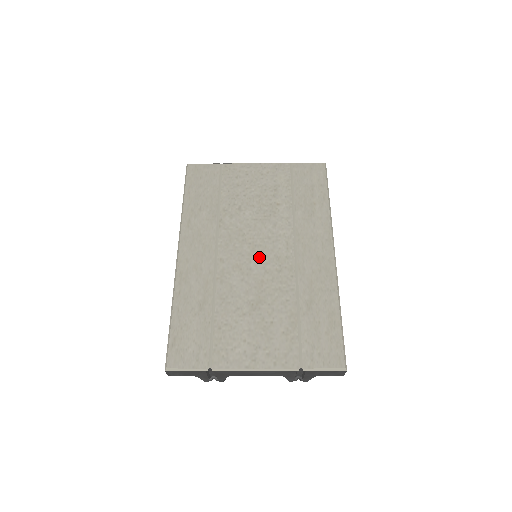
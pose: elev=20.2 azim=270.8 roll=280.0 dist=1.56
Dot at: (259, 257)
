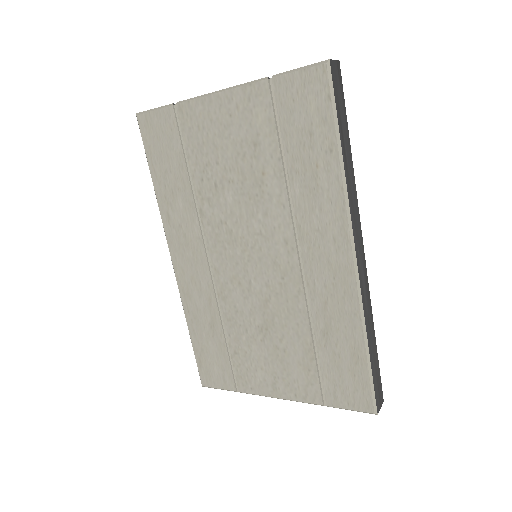
Dot at: (256, 266)
